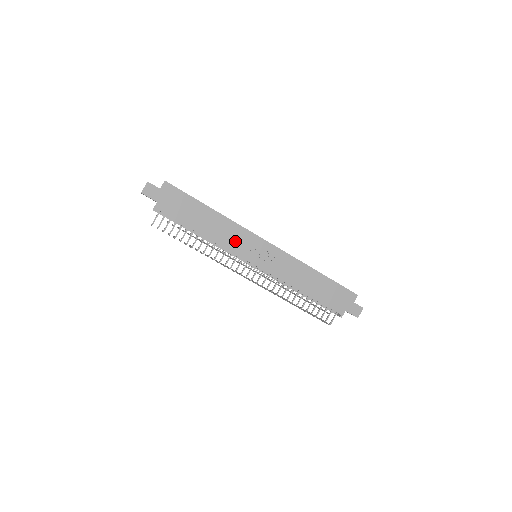
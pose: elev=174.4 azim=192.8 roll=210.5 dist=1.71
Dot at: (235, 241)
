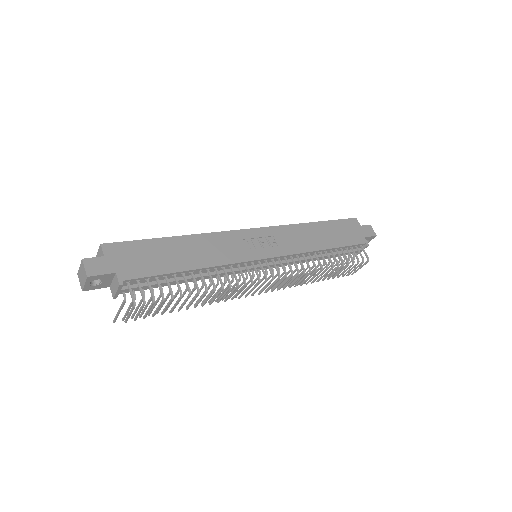
Dot at: (229, 250)
